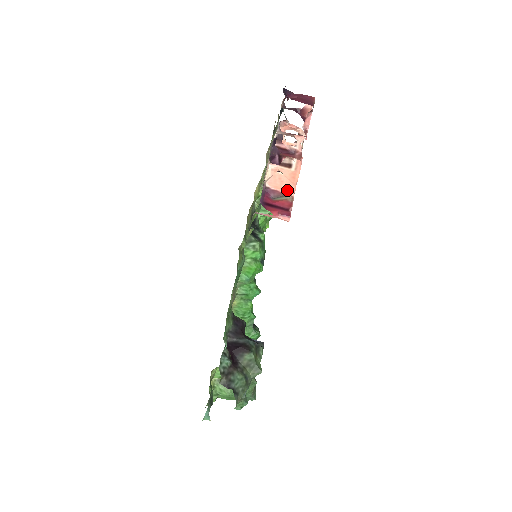
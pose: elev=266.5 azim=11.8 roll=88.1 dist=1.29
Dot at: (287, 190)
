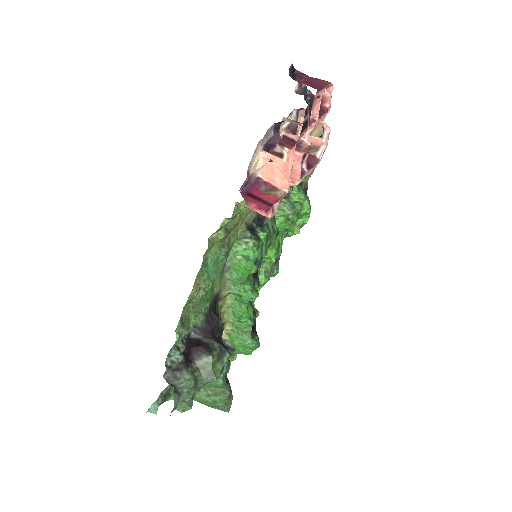
Dot at: (280, 184)
